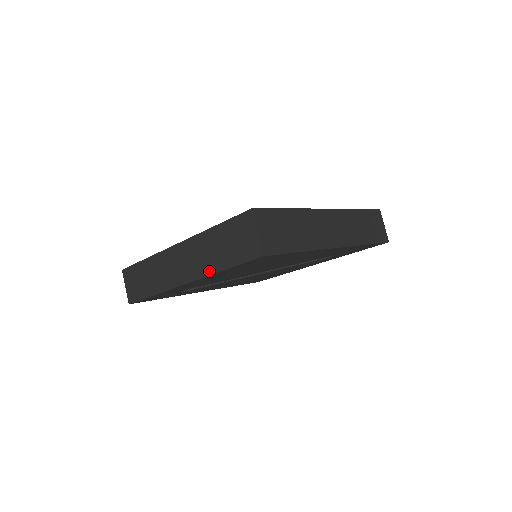
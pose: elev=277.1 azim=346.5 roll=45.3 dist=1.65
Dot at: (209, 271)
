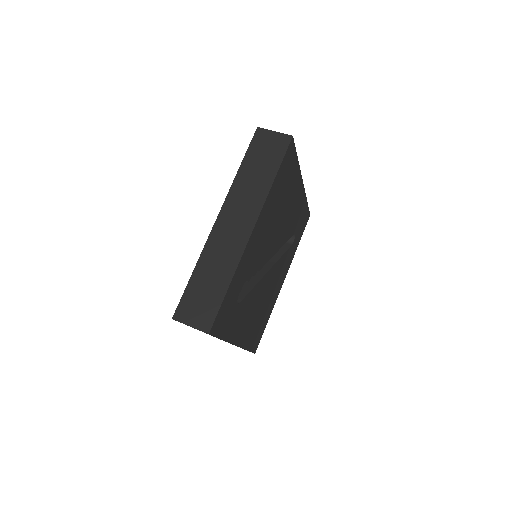
Dot at: (264, 193)
